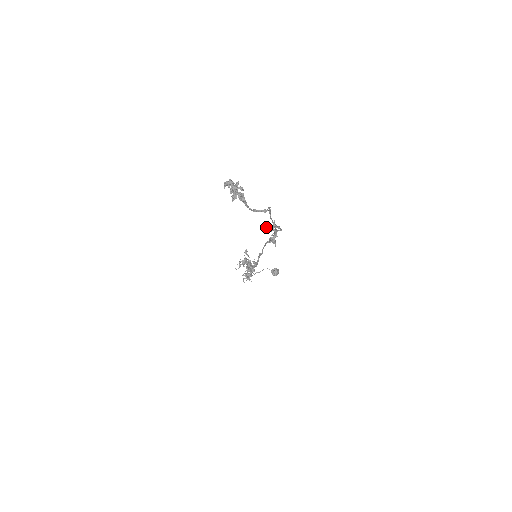
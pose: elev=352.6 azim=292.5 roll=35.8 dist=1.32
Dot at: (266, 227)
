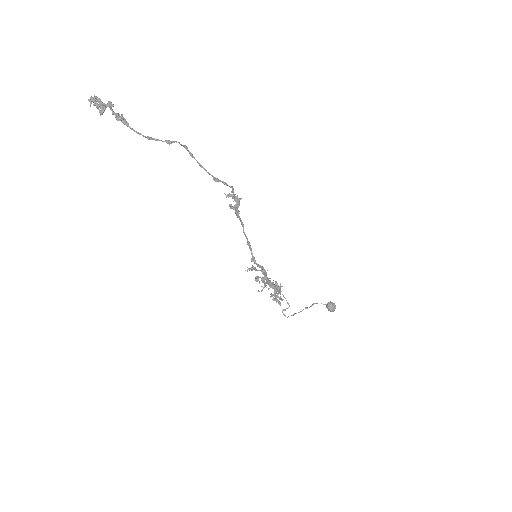
Dot at: occluded
